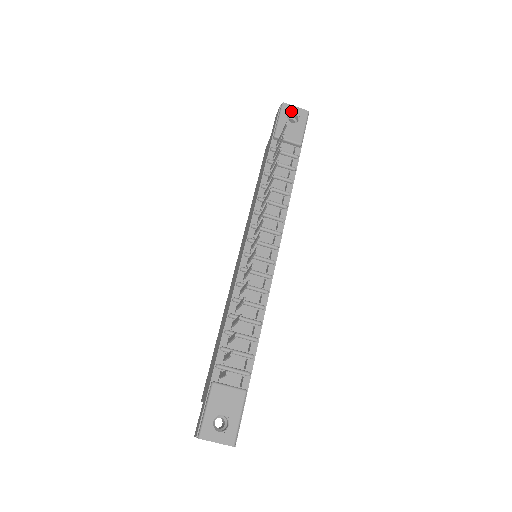
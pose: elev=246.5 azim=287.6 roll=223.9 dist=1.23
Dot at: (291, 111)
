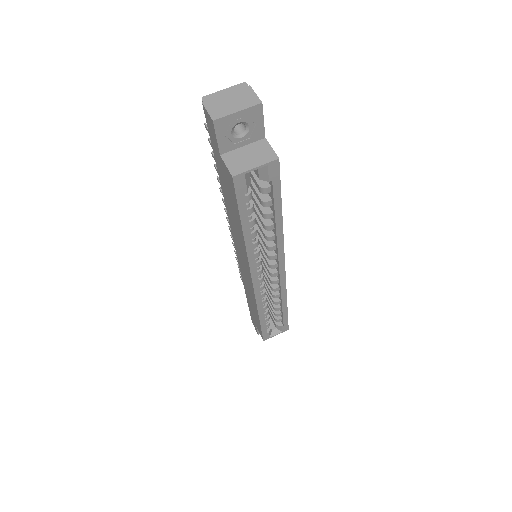
Dot at: occluded
